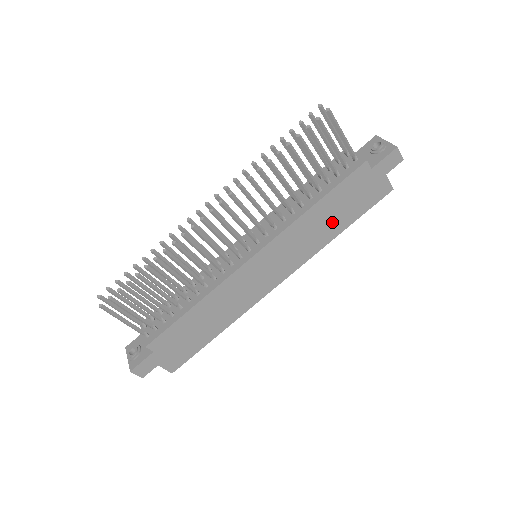
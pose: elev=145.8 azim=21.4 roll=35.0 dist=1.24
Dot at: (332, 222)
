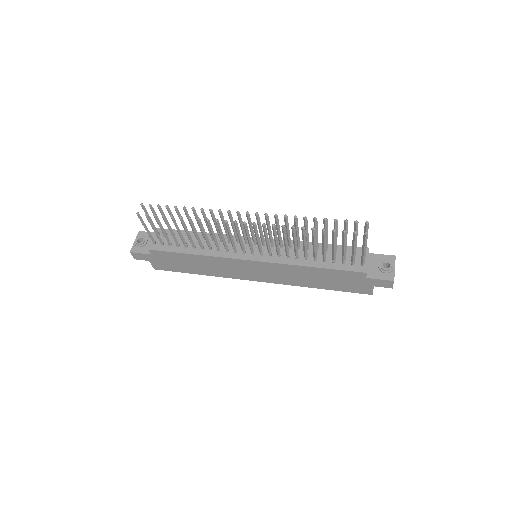
Dot at: (317, 281)
